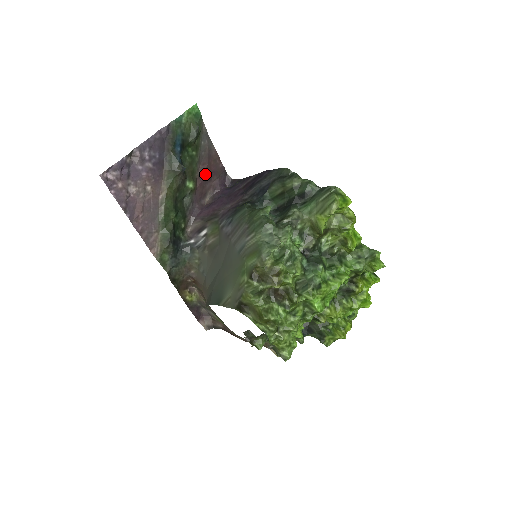
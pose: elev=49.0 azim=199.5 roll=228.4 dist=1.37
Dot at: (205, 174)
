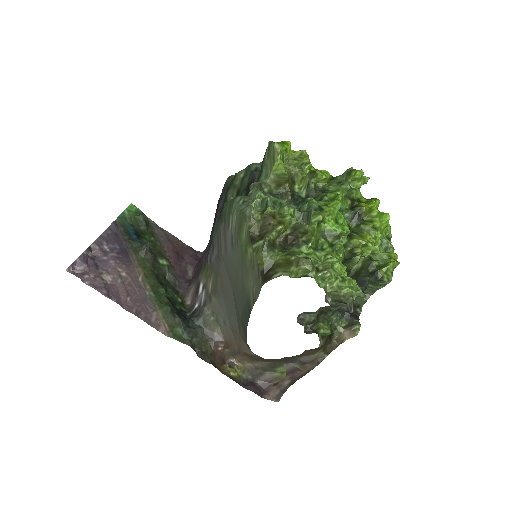
Dot at: (174, 254)
